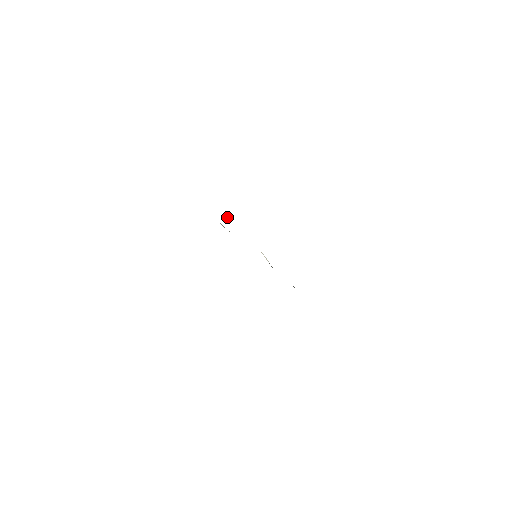
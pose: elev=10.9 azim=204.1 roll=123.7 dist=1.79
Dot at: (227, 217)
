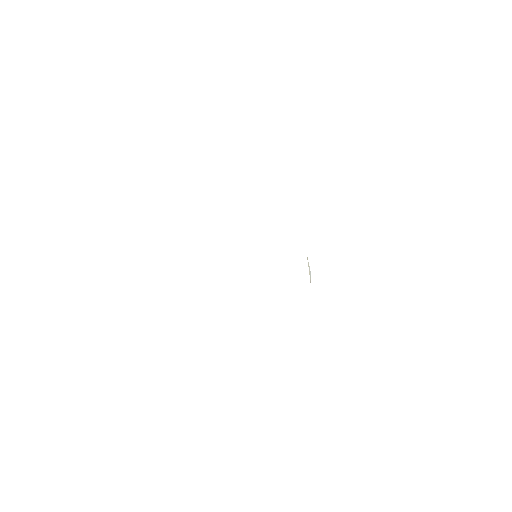
Dot at: occluded
